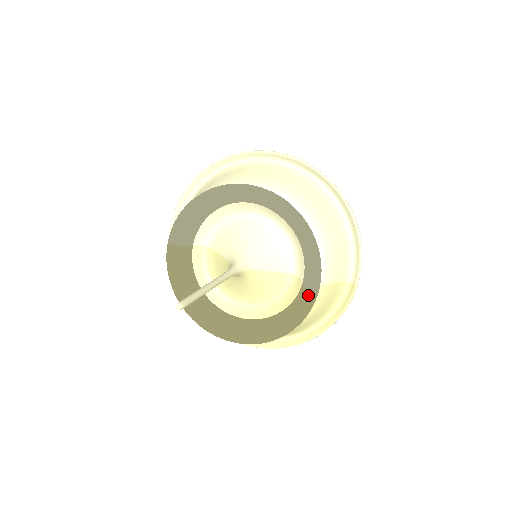
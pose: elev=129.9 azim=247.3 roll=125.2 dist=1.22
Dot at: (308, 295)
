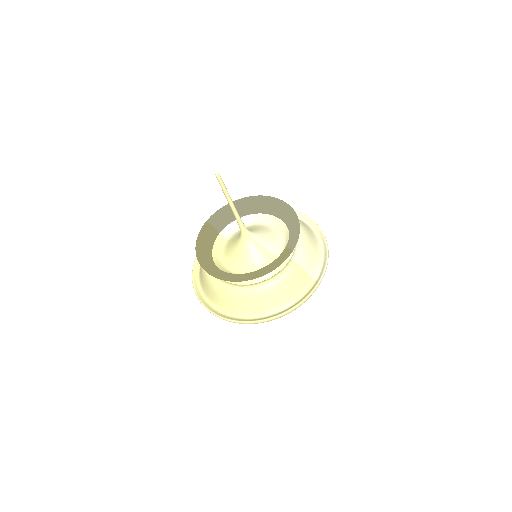
Dot at: (286, 251)
